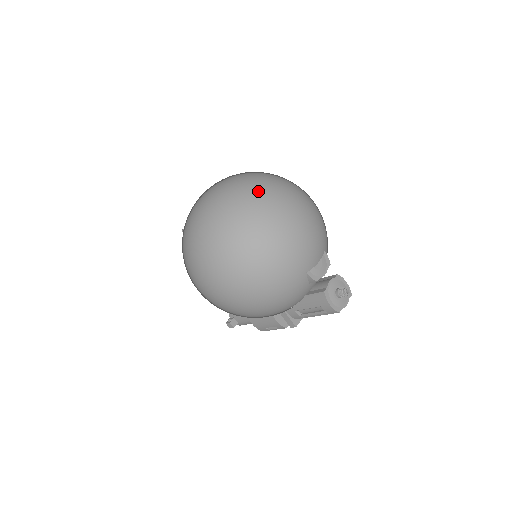
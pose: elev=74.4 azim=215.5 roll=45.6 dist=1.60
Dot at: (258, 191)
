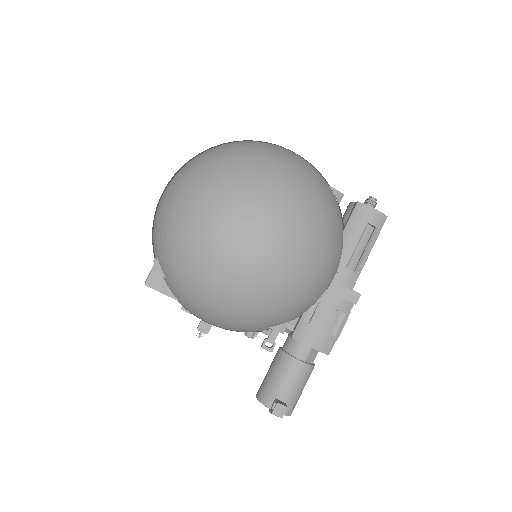
Dot at: occluded
